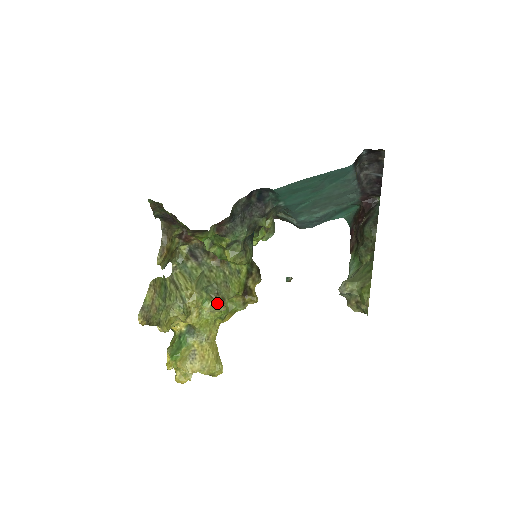
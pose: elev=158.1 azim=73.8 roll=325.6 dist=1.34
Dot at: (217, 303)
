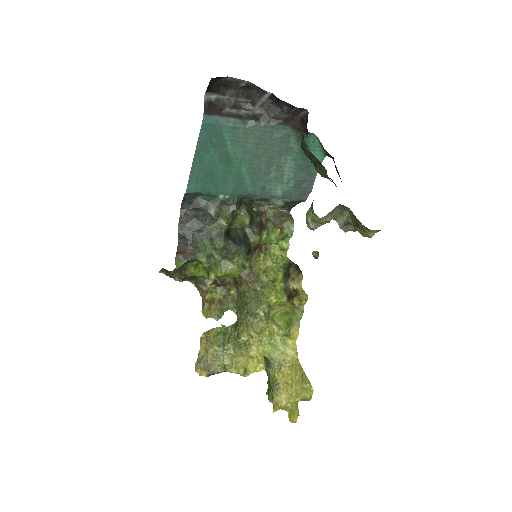
Dot at: (249, 321)
